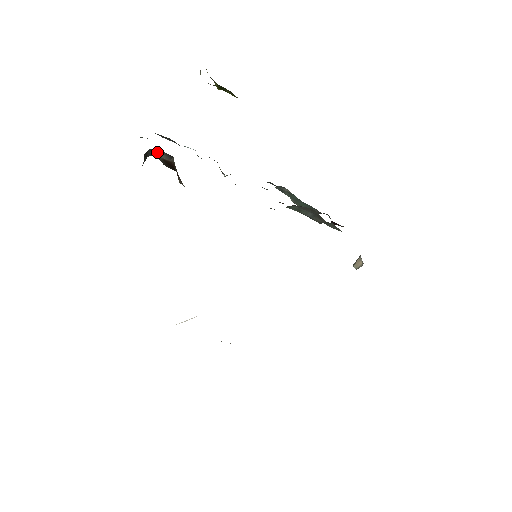
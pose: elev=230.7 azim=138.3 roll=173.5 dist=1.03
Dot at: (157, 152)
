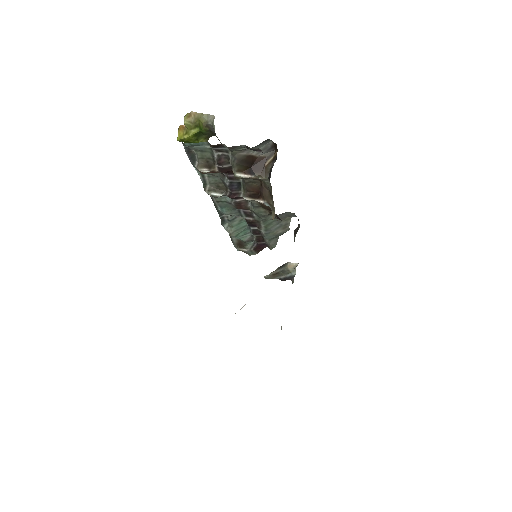
Dot at: (261, 145)
